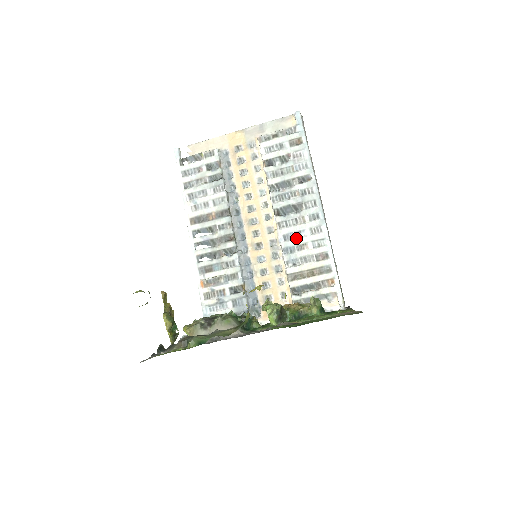
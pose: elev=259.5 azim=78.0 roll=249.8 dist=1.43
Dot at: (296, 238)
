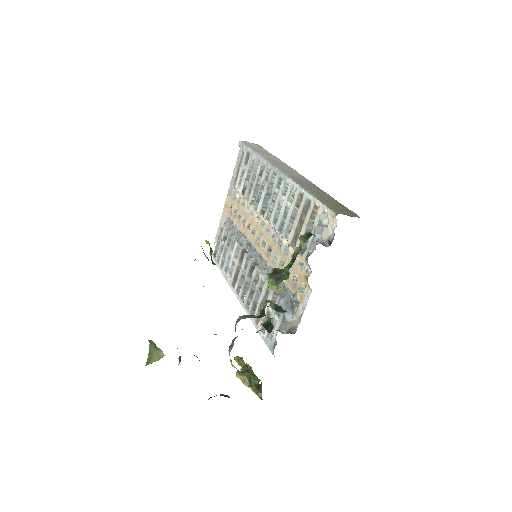
Dot at: (279, 212)
